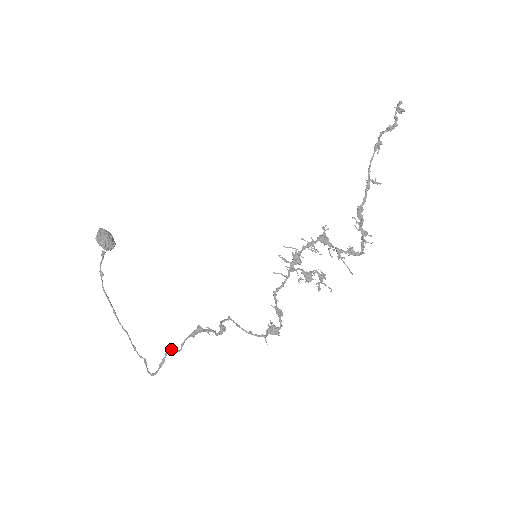
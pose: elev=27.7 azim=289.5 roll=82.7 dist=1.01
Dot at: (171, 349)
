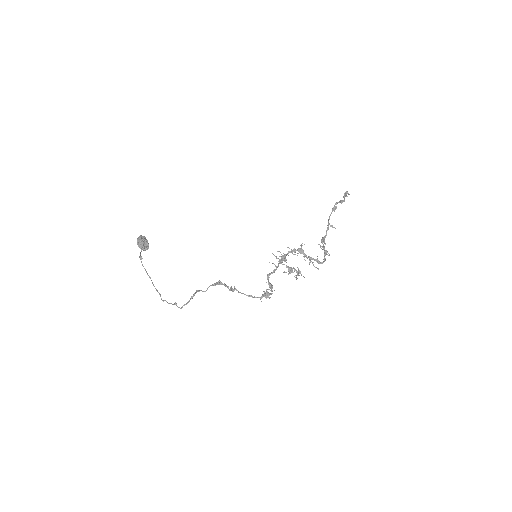
Dot at: (199, 290)
